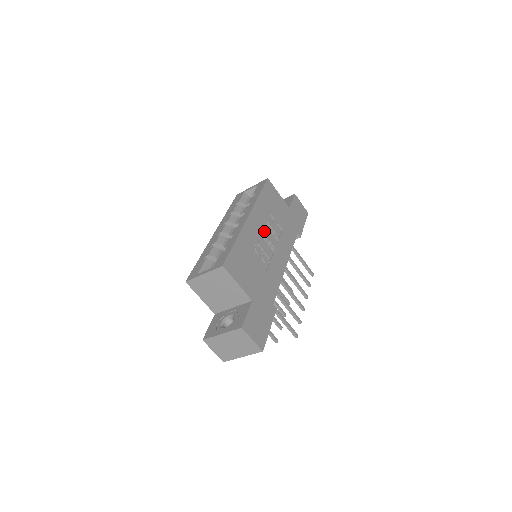
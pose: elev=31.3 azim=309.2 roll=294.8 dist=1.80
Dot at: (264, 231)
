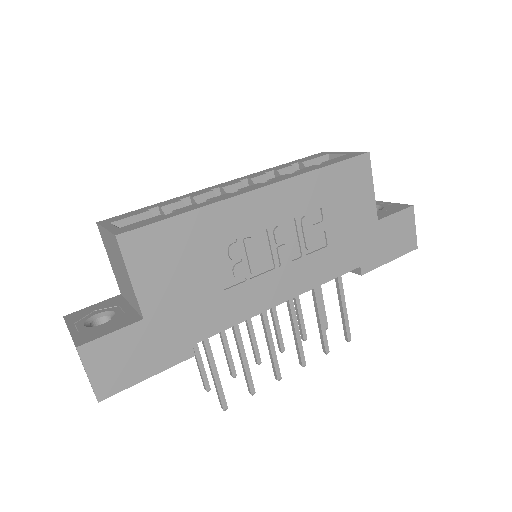
Dot at: (279, 228)
